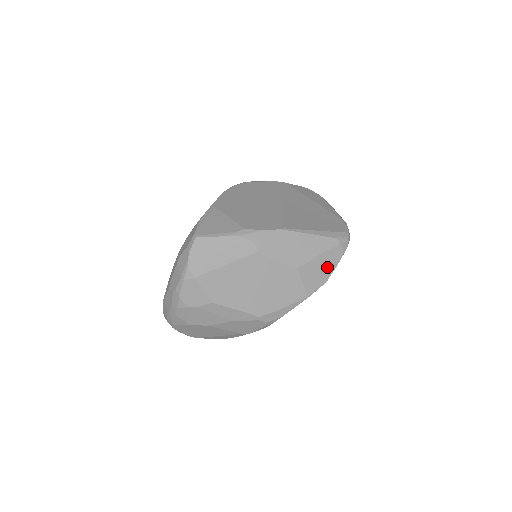
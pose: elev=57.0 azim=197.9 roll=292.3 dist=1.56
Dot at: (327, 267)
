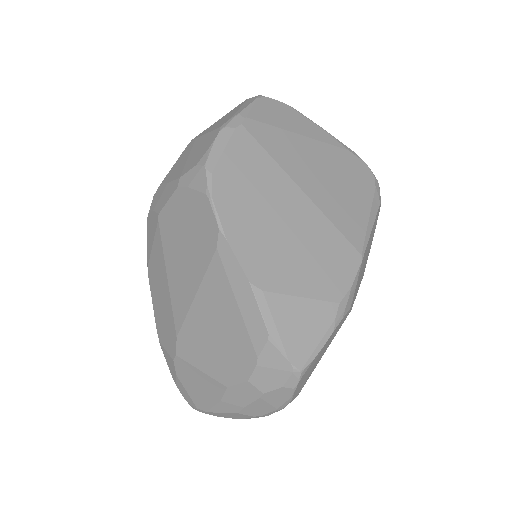
Dot at: occluded
